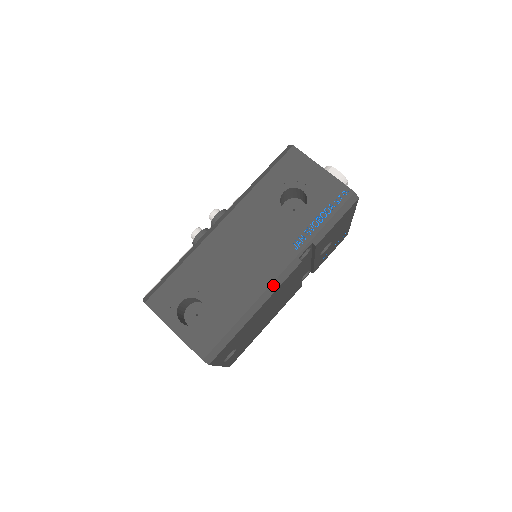
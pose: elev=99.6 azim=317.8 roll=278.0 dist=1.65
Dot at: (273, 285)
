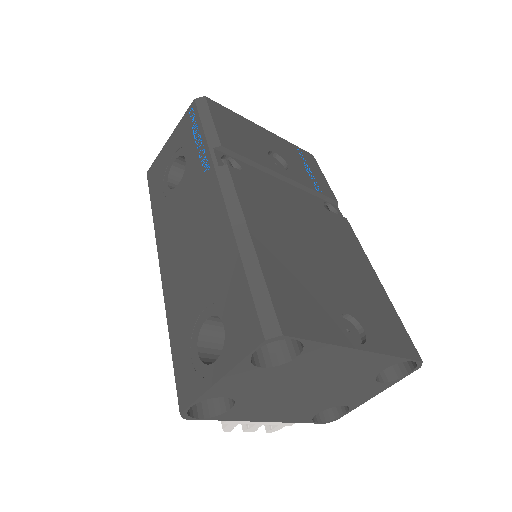
Dot at: (229, 204)
